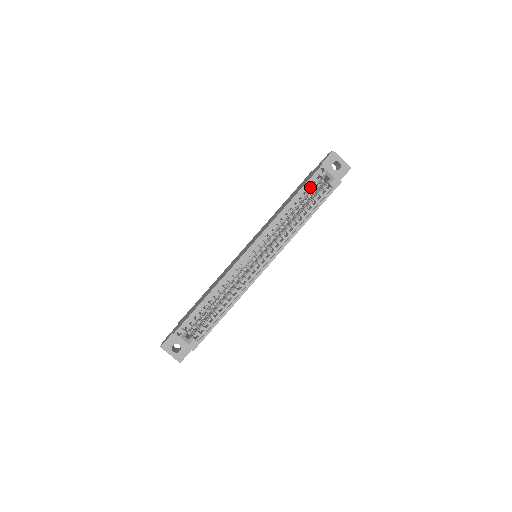
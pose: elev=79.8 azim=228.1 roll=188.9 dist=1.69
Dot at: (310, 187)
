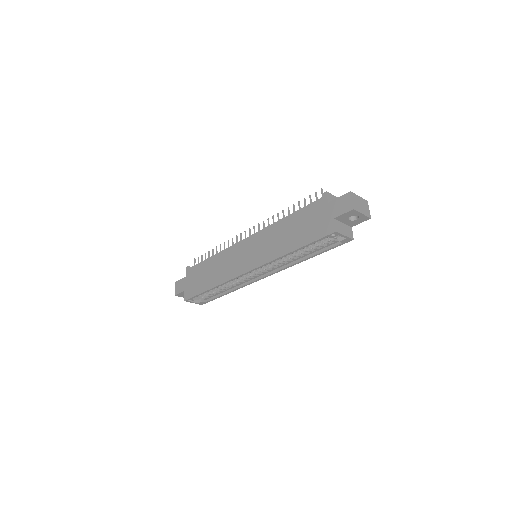
Dot at: occluded
